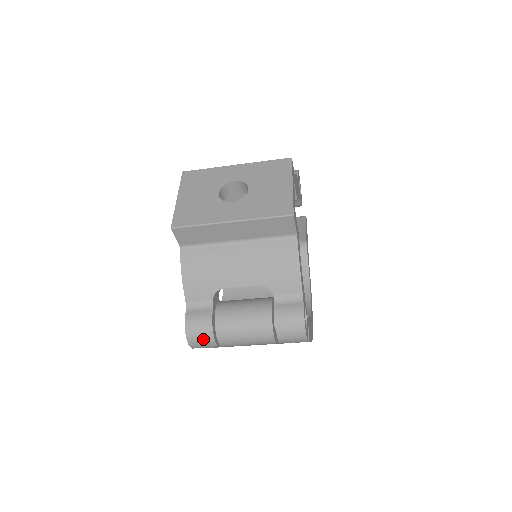
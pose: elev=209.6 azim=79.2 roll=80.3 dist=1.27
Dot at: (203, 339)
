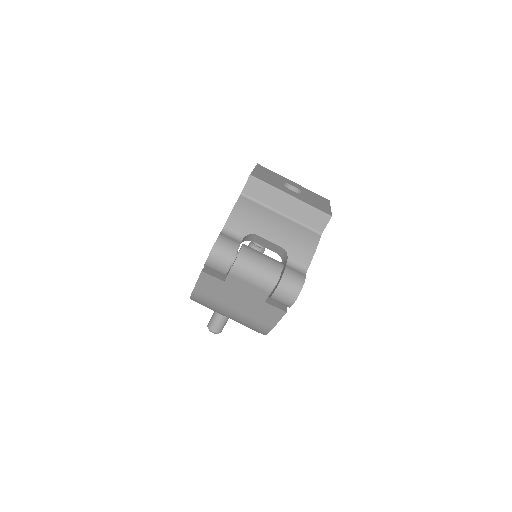
Dot at: (224, 255)
